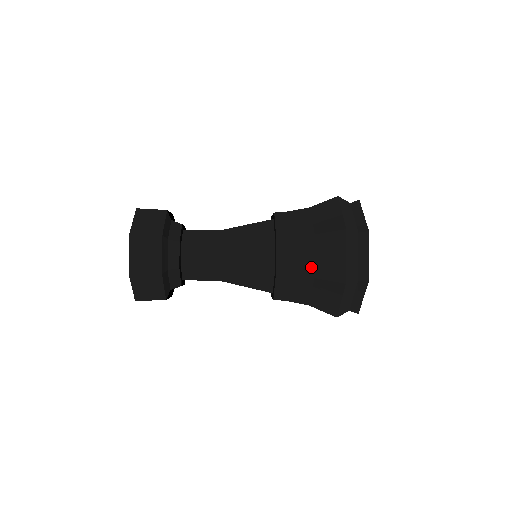
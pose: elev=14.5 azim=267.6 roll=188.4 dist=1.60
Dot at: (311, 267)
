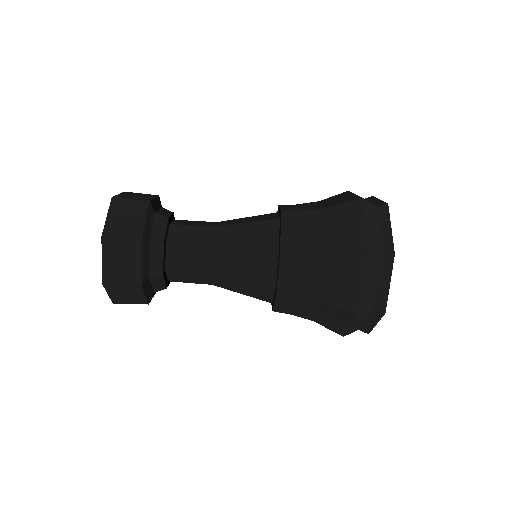
Dot at: (323, 240)
